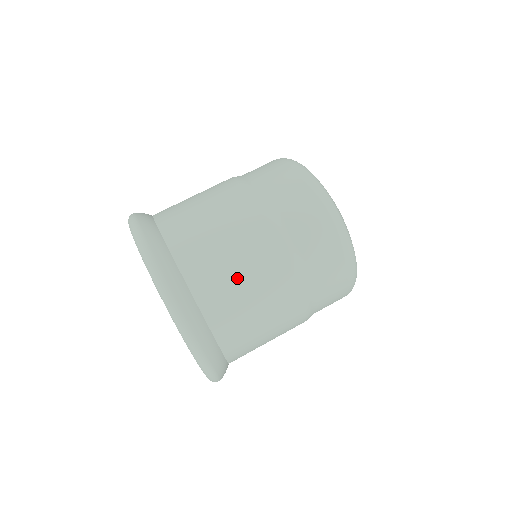
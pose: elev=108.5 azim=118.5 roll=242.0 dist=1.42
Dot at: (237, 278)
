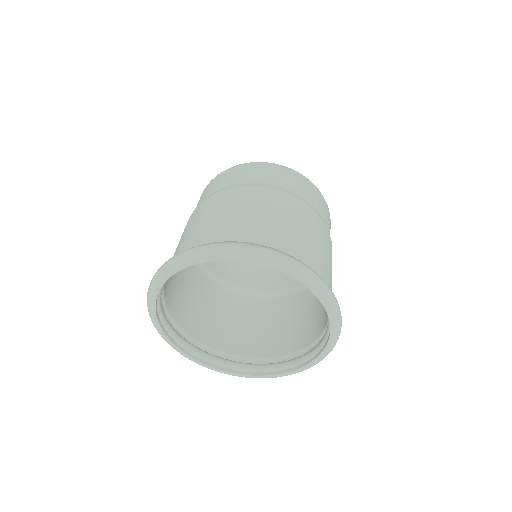
Dot at: (330, 270)
